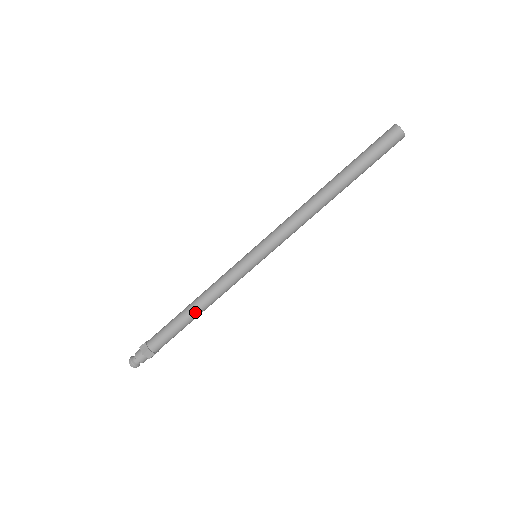
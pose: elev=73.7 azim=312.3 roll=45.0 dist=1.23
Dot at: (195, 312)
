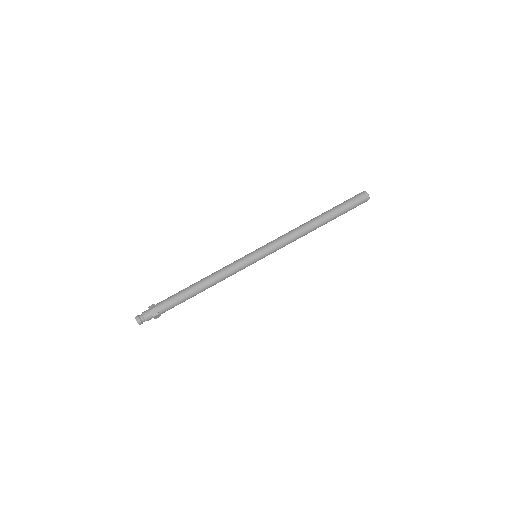
Dot at: (201, 286)
